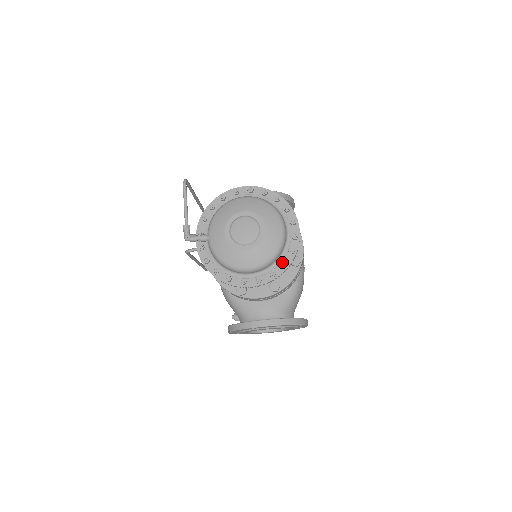
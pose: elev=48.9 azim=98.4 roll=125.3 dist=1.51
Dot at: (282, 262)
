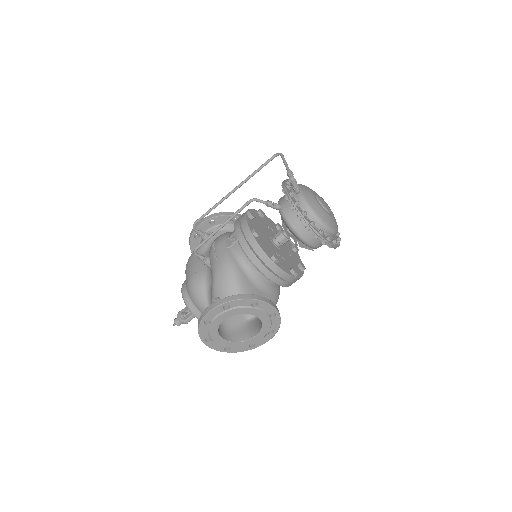
Dot at: occluded
